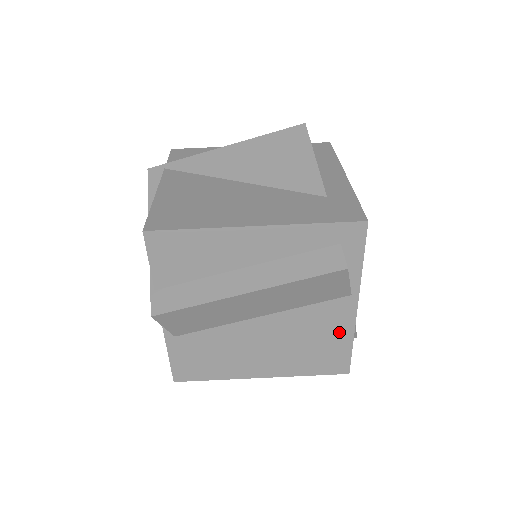
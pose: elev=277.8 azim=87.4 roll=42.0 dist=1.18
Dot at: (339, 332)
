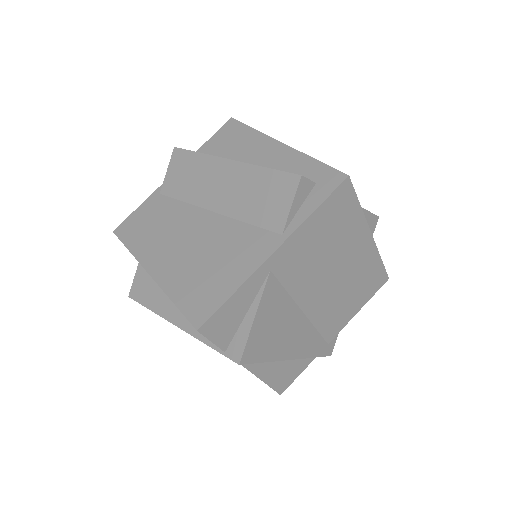
Dot at: (239, 269)
